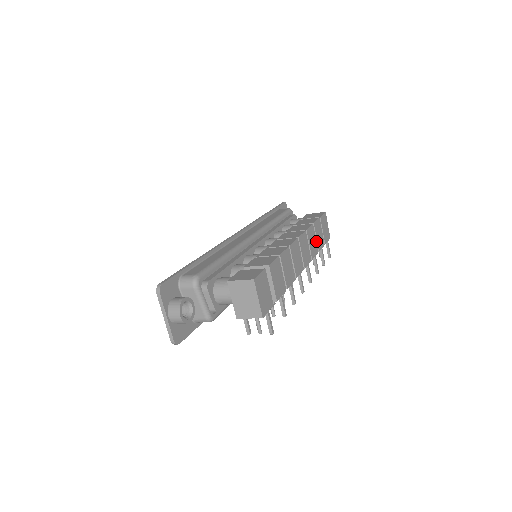
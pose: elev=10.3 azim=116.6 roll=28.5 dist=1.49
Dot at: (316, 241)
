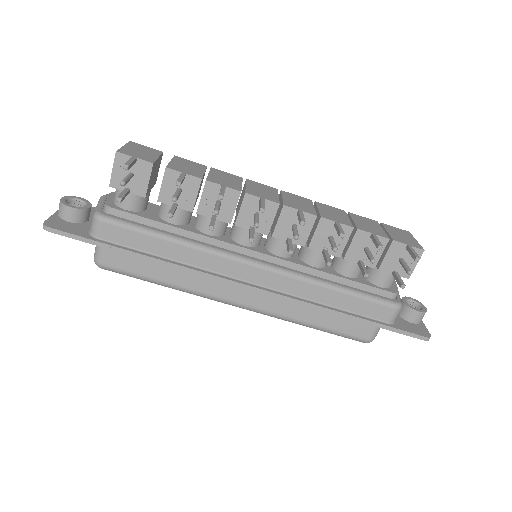
Dot at: (353, 223)
